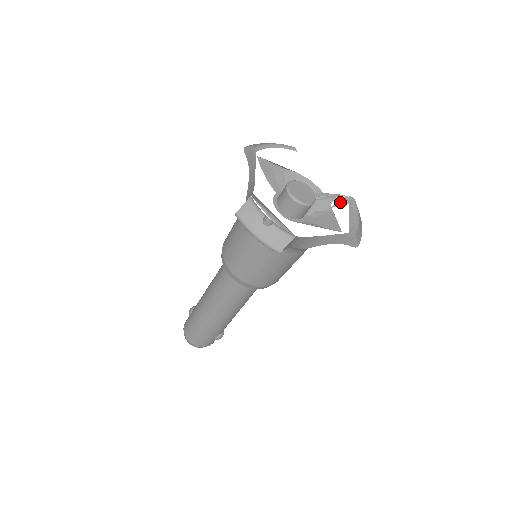
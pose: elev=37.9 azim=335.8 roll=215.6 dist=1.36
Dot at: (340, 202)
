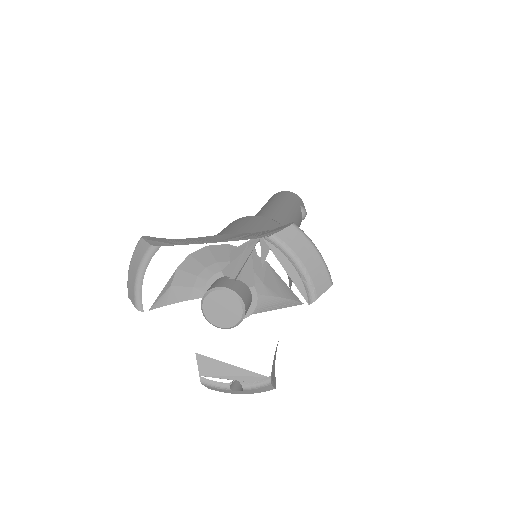
Dot at: (263, 251)
